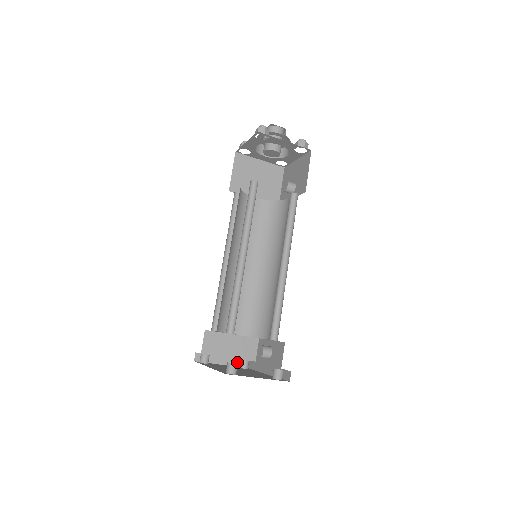
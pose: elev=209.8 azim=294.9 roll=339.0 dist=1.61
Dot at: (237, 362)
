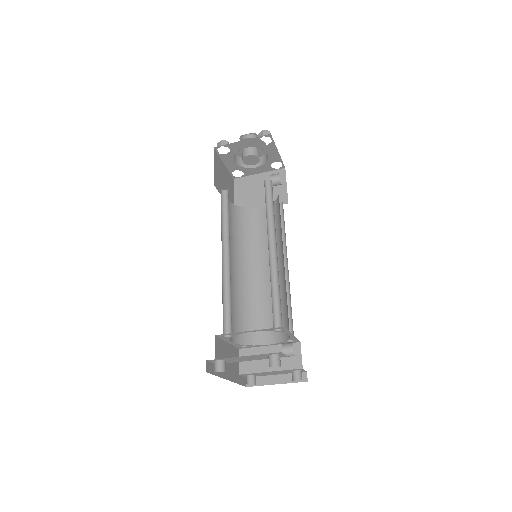
Dot at: occluded
